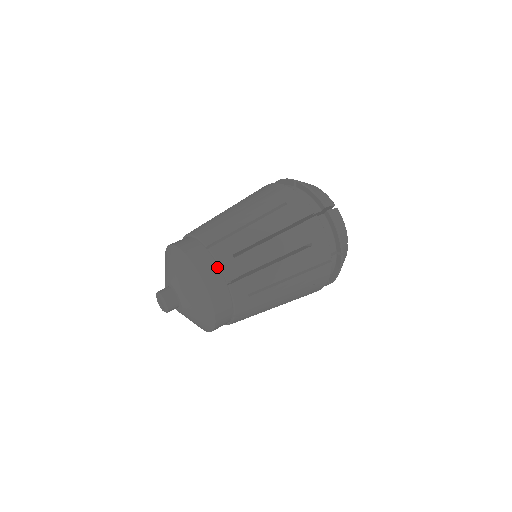
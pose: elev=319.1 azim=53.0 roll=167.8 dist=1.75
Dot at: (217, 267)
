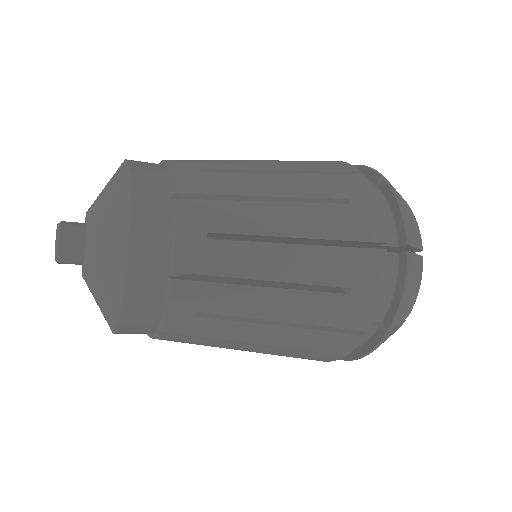
Dot at: (166, 176)
